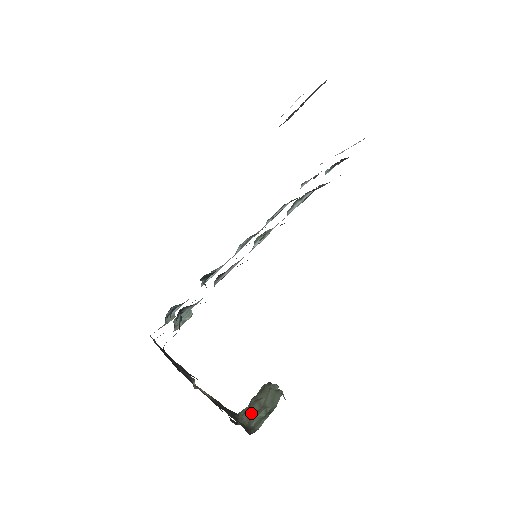
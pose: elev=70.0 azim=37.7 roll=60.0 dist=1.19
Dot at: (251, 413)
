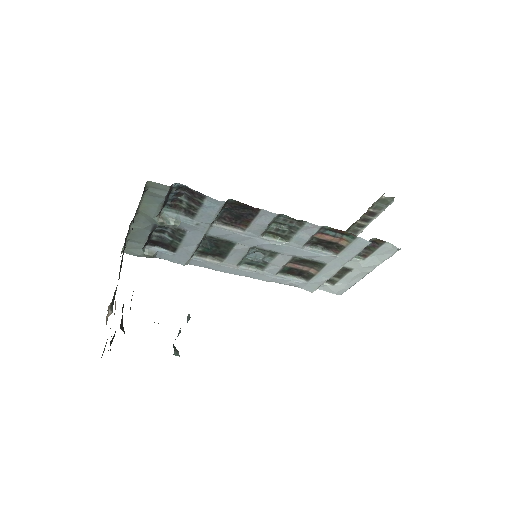
Dot at: occluded
